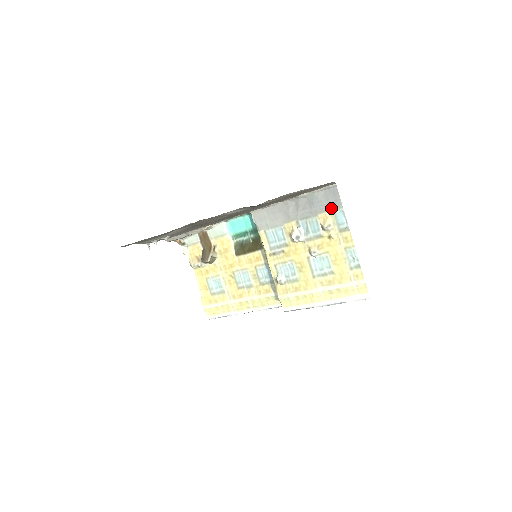
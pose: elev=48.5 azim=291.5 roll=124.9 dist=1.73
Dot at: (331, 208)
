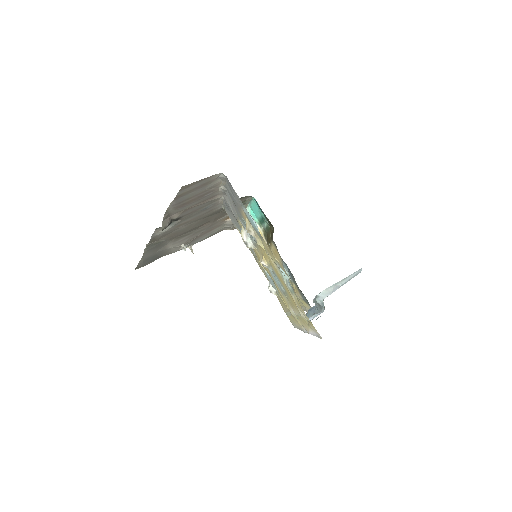
Dot at: (240, 206)
